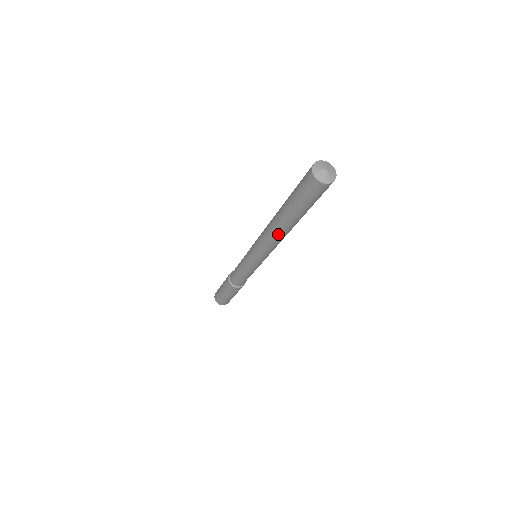
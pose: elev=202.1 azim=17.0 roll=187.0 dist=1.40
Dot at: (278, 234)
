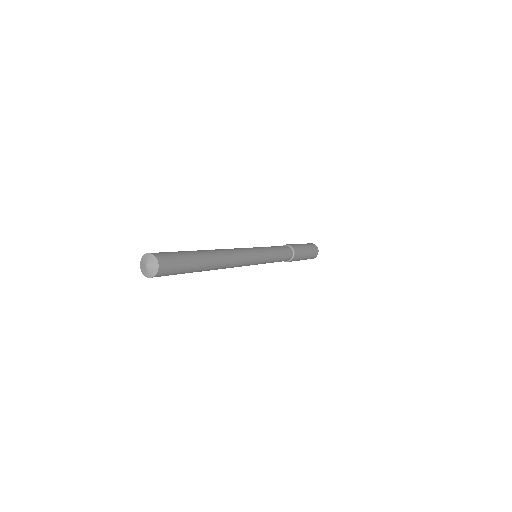
Dot at: occluded
